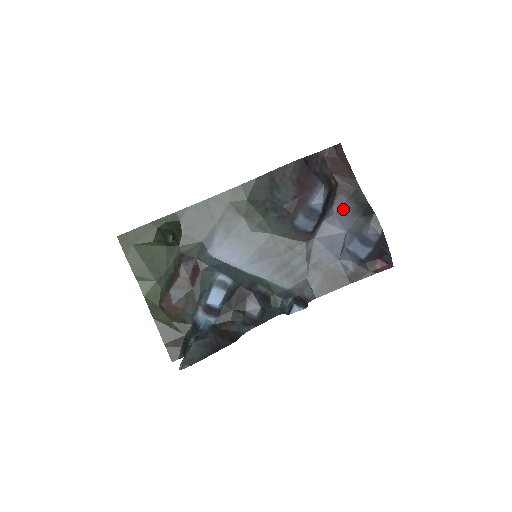
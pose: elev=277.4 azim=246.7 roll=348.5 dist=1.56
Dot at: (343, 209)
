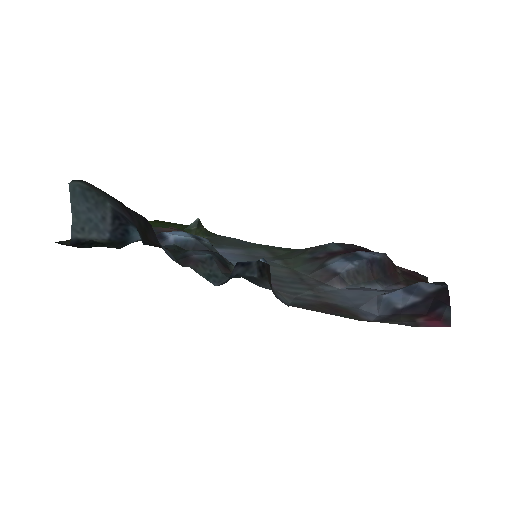
Dot at: occluded
